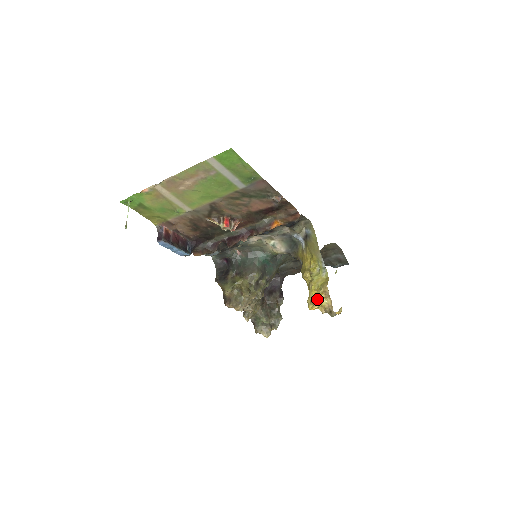
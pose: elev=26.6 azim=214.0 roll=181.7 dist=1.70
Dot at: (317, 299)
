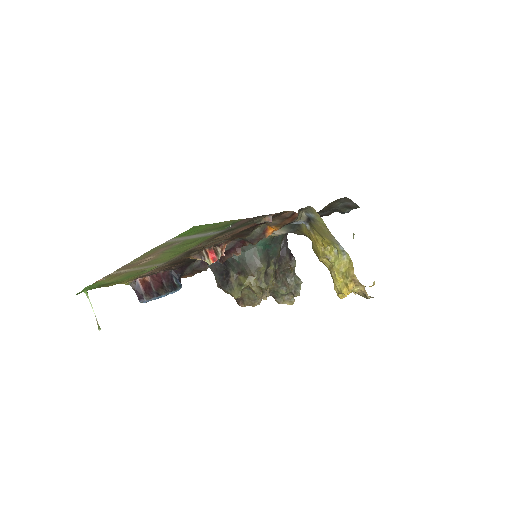
Dot at: (347, 290)
